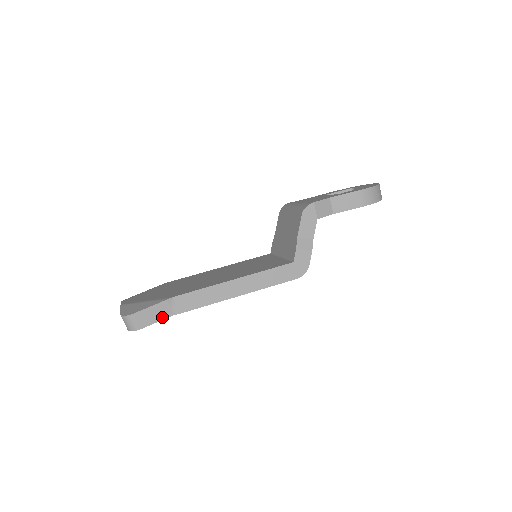
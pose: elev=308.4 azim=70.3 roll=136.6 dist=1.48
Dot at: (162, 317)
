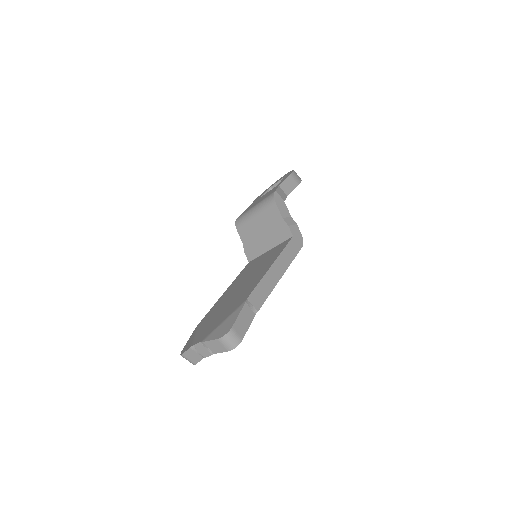
Dot at: (250, 320)
